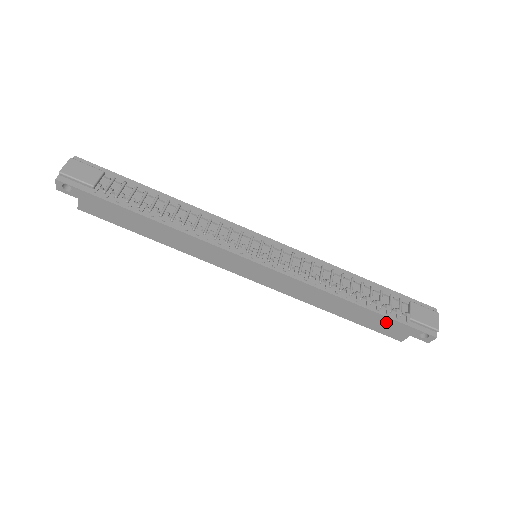
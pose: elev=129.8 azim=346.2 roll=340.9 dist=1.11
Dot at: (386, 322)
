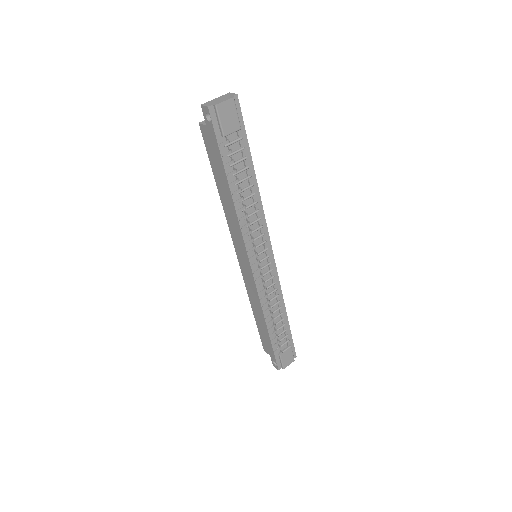
Dot at: (269, 343)
